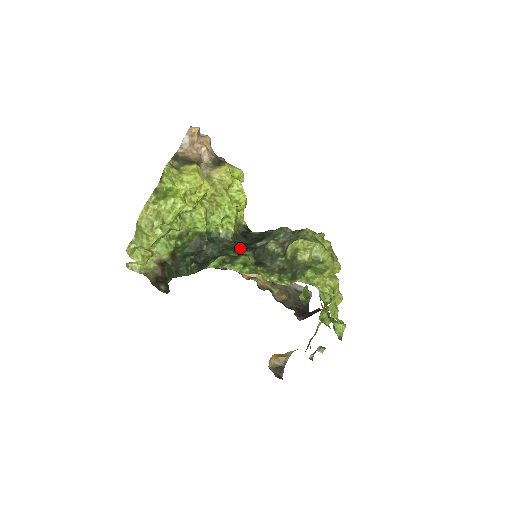
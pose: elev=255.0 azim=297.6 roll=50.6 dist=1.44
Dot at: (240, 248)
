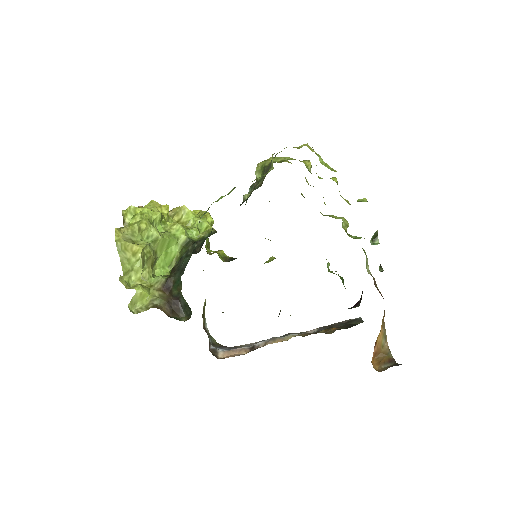
Dot at: occluded
